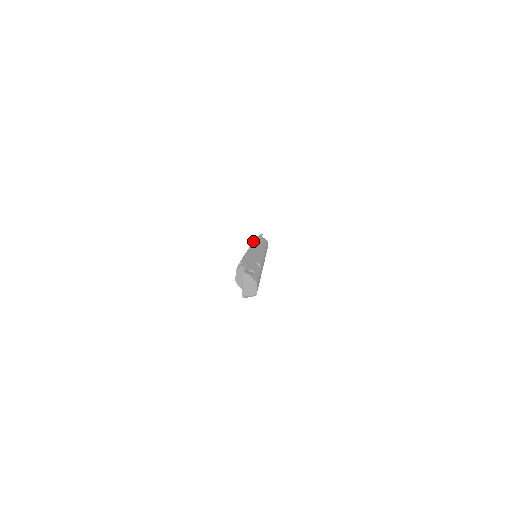
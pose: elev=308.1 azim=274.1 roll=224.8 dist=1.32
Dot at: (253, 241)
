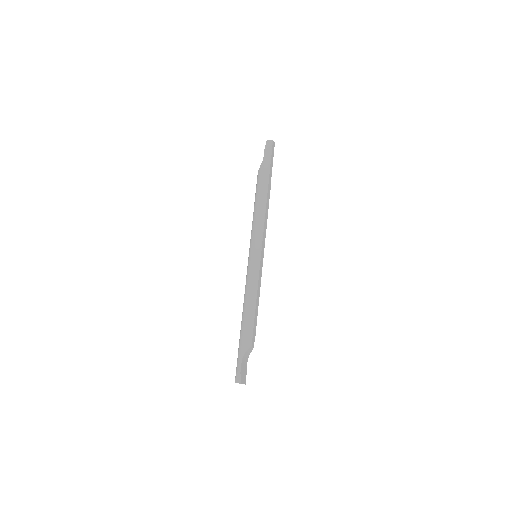
Dot at: occluded
